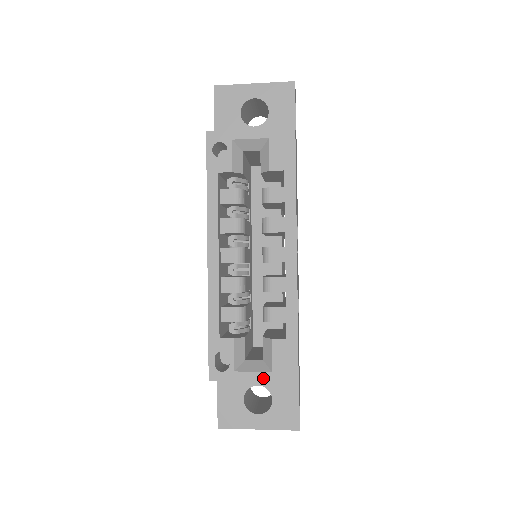
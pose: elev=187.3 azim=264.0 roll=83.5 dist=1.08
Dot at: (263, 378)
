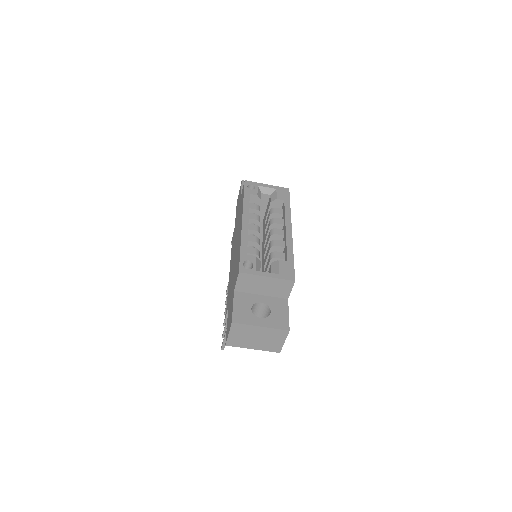
Dot at: (273, 276)
